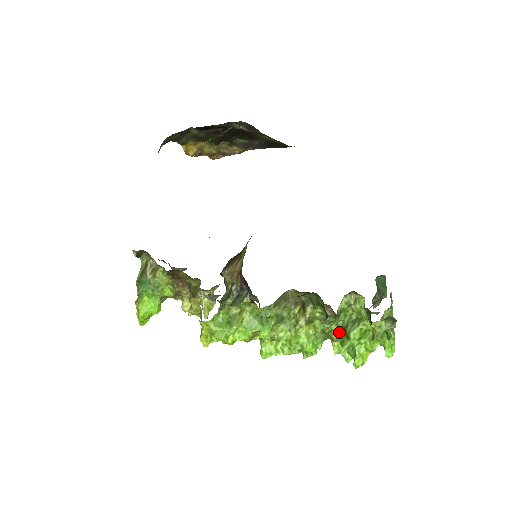
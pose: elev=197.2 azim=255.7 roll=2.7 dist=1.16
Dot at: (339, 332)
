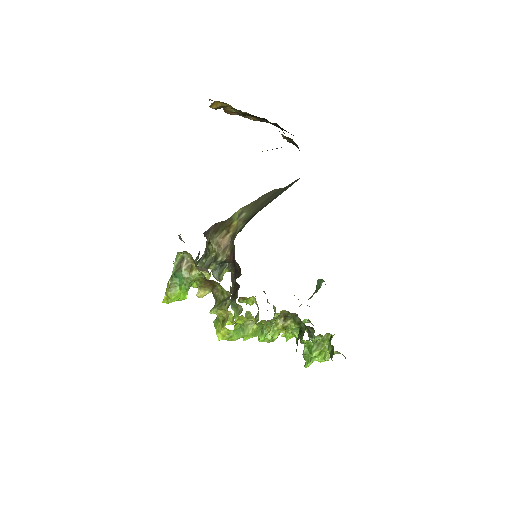
Dot at: (305, 346)
